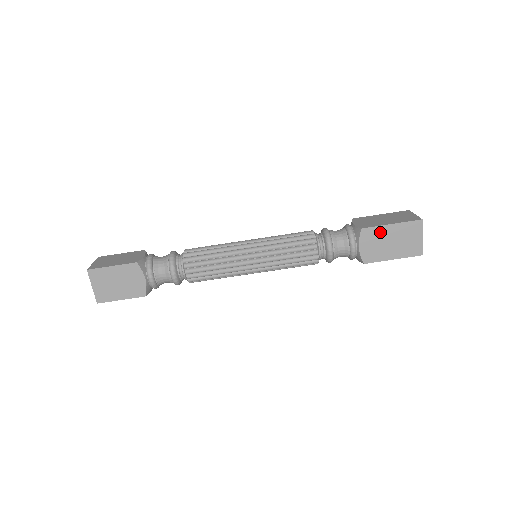
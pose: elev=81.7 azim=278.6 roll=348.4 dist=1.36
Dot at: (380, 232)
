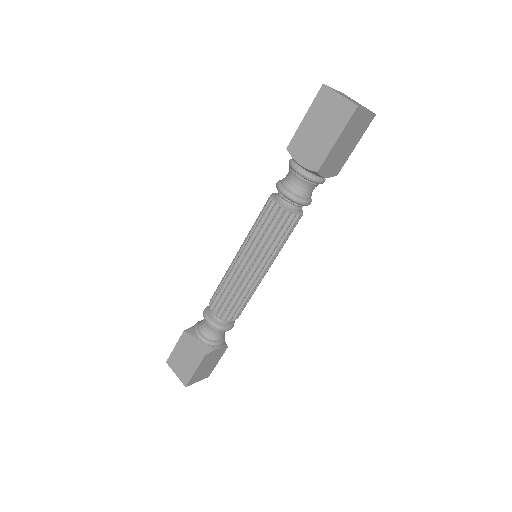
Dot at: (302, 134)
